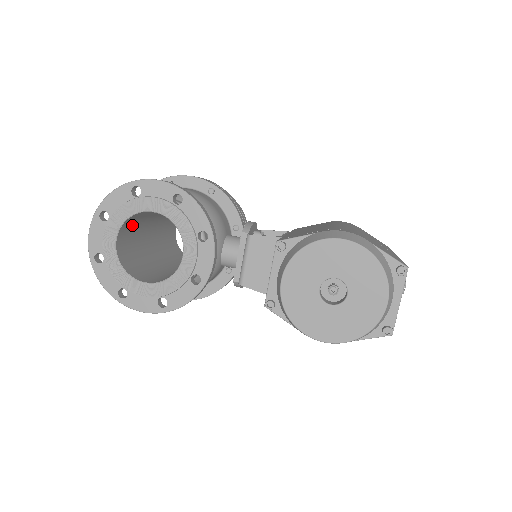
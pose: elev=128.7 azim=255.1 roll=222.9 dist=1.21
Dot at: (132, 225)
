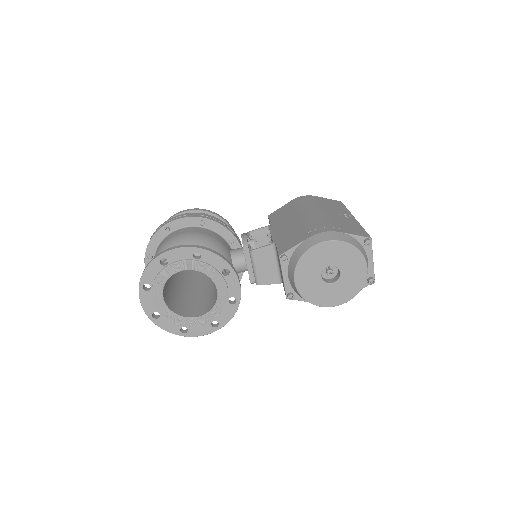
Dot at: occluded
